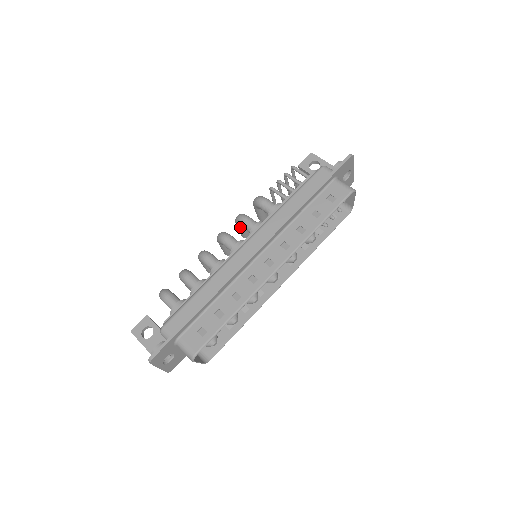
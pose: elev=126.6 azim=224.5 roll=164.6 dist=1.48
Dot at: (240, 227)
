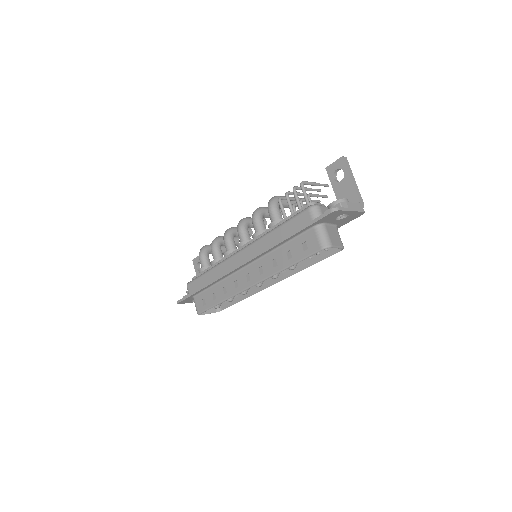
Dot at: occluded
